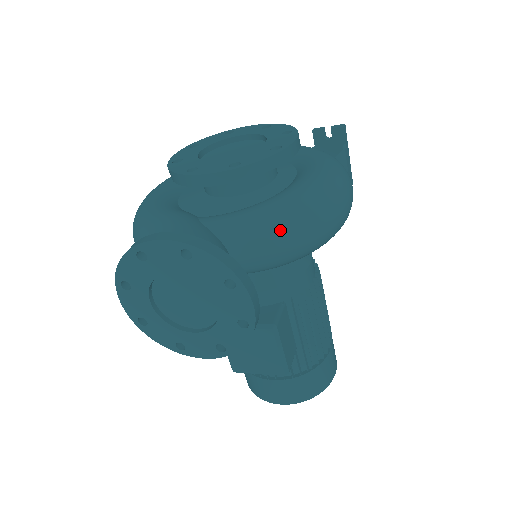
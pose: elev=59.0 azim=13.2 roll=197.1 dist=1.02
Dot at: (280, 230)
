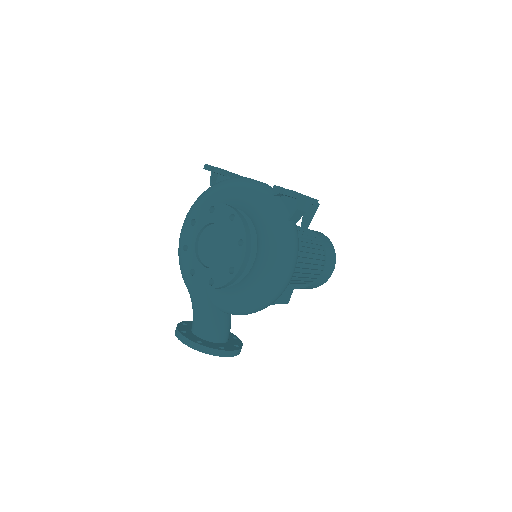
Dot at: (244, 312)
